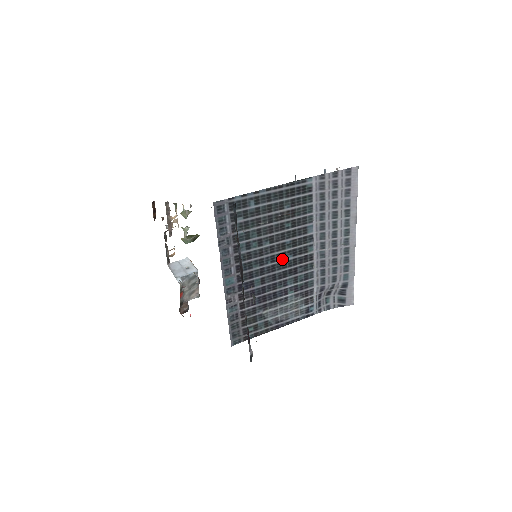
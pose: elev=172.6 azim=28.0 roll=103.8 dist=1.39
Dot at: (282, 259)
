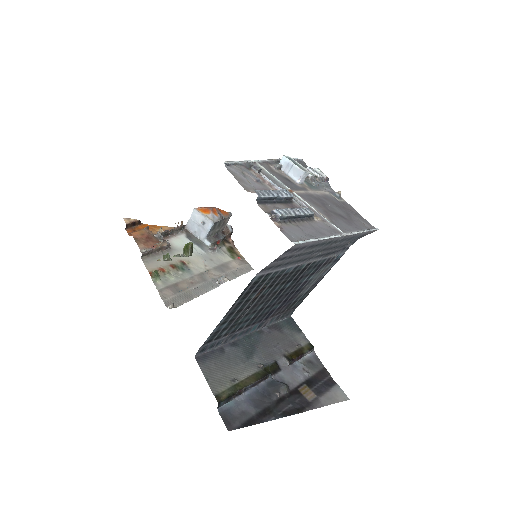
Dot at: (283, 290)
